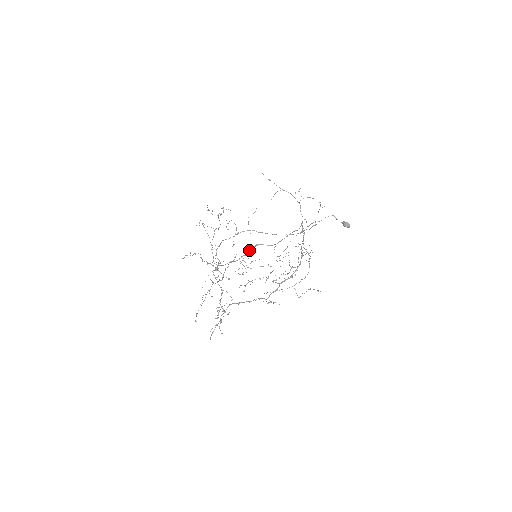
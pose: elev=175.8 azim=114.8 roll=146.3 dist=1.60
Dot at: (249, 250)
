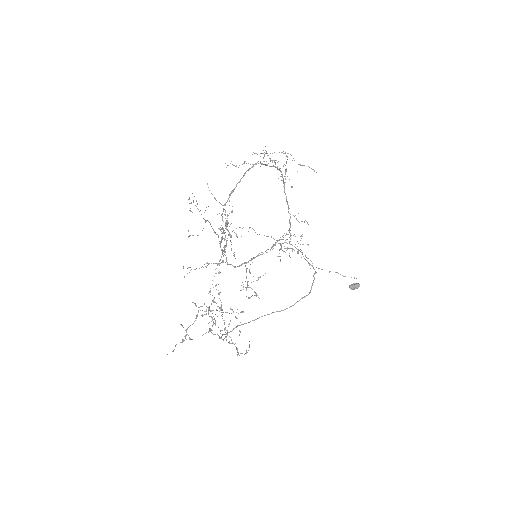
Dot at: occluded
